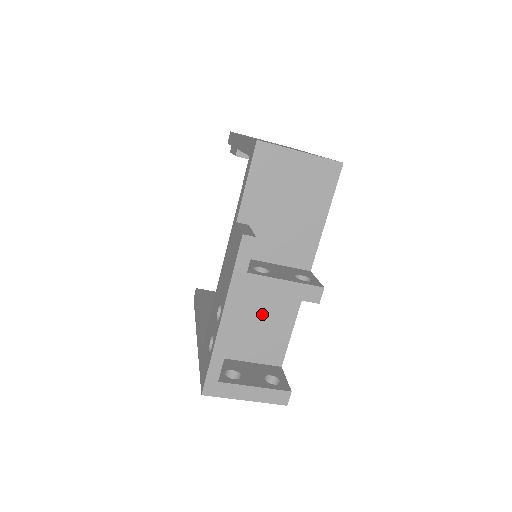
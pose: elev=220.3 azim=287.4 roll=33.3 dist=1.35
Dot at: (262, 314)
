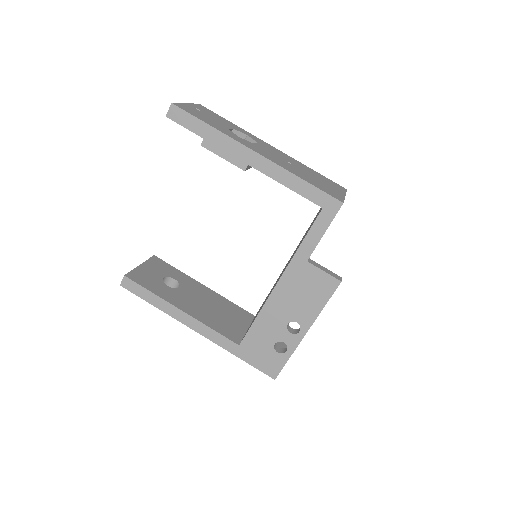
Dot at: occluded
